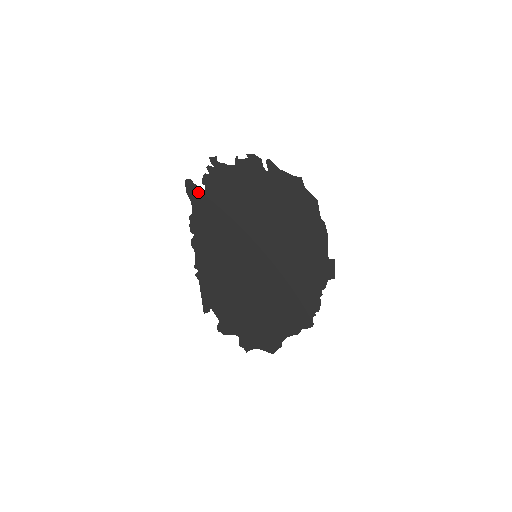
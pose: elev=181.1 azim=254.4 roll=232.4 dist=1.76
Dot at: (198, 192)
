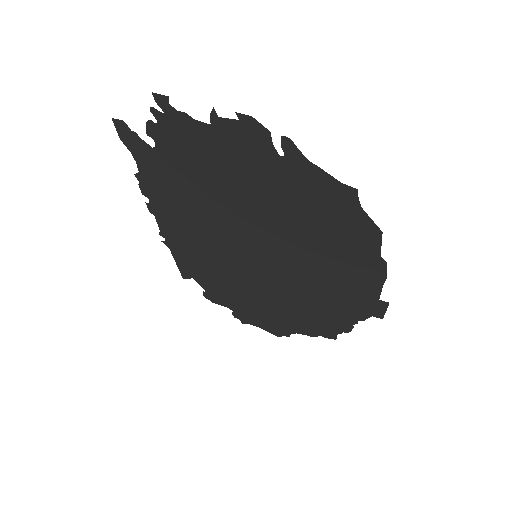
Dot at: (142, 145)
